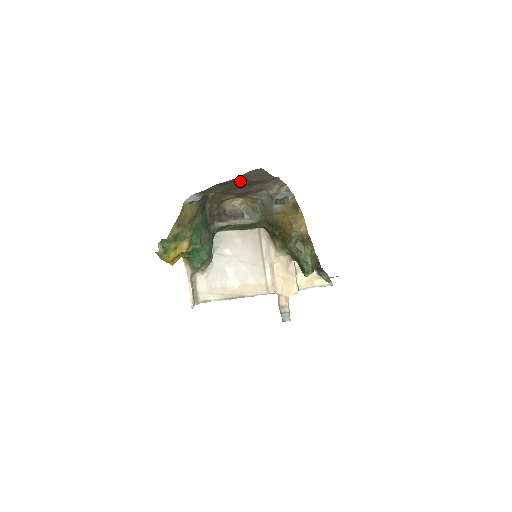
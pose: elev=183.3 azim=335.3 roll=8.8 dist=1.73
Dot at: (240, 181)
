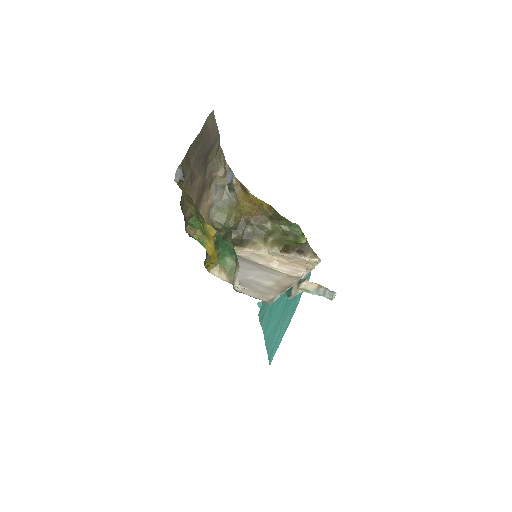
Dot at: (202, 144)
